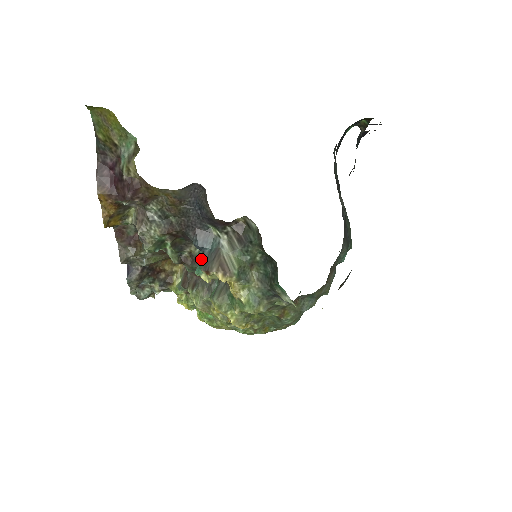
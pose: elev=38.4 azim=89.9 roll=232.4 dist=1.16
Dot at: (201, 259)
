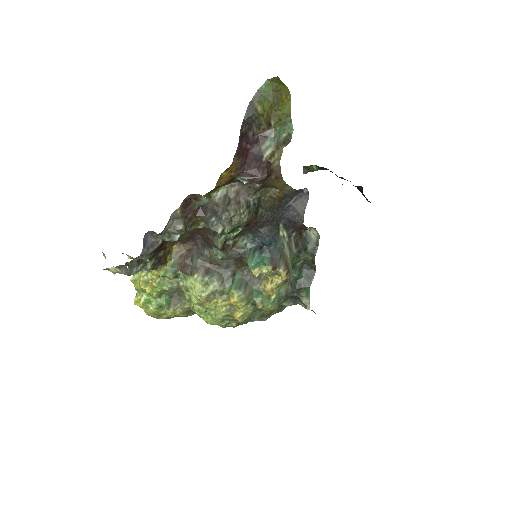
Dot at: (259, 253)
